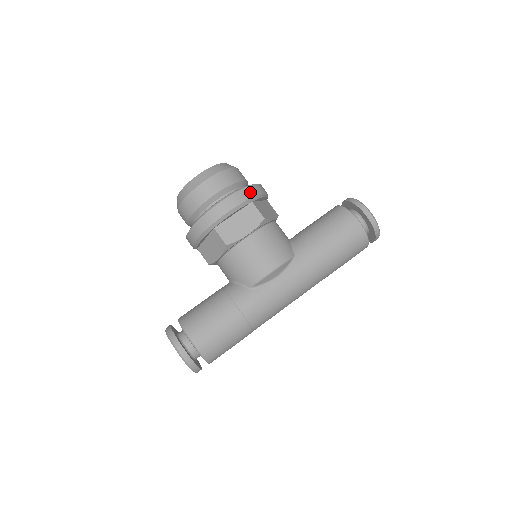
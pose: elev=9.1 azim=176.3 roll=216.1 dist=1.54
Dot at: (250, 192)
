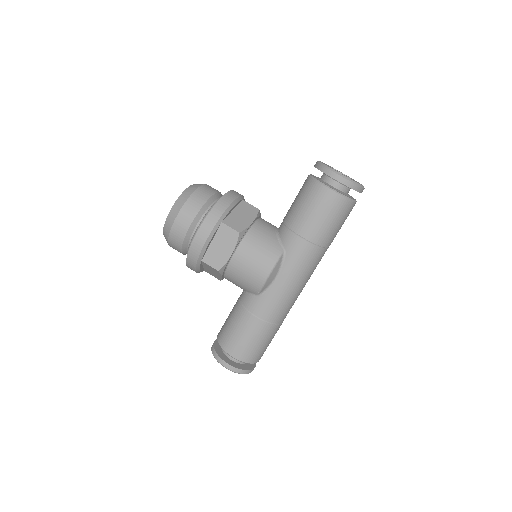
Dot at: (215, 214)
